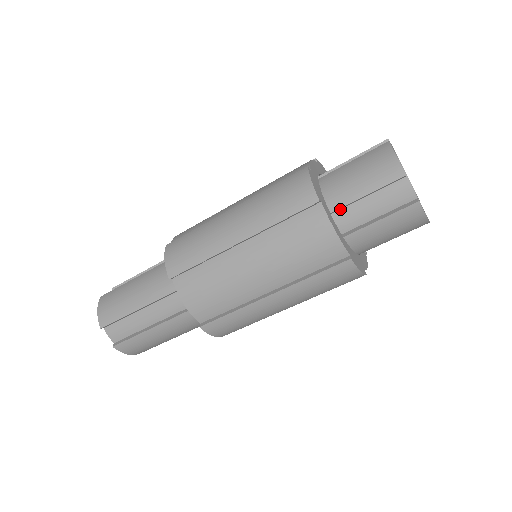
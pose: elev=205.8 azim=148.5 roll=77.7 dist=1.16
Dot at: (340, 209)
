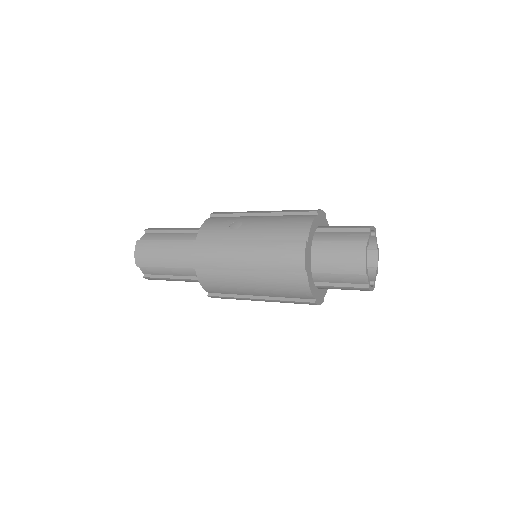
Dot at: (319, 271)
